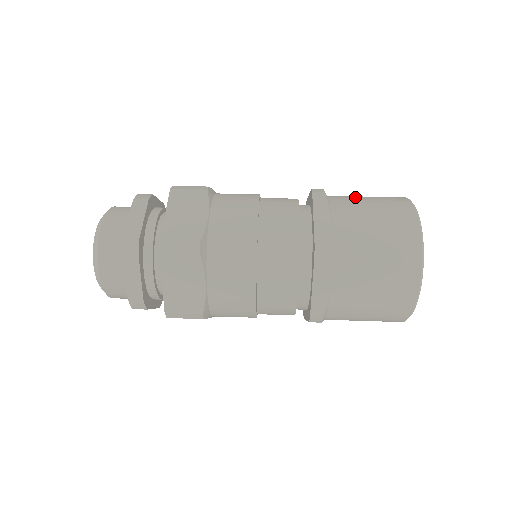
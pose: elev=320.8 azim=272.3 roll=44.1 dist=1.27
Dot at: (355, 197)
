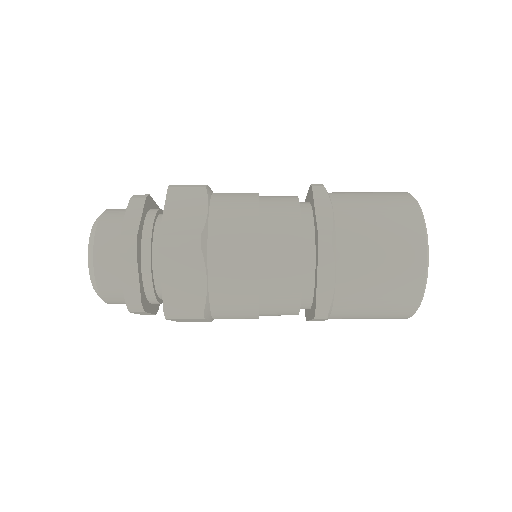
Dot at: (366, 234)
